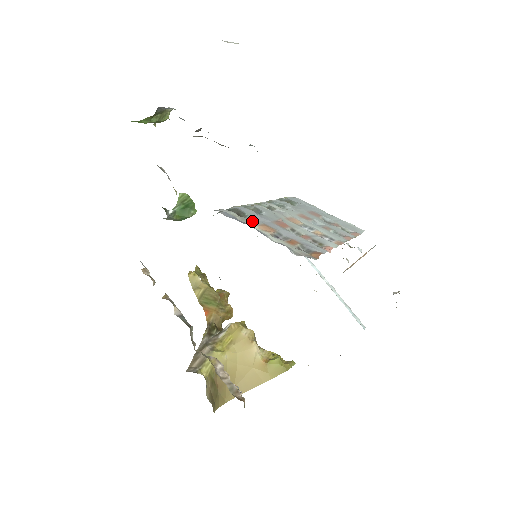
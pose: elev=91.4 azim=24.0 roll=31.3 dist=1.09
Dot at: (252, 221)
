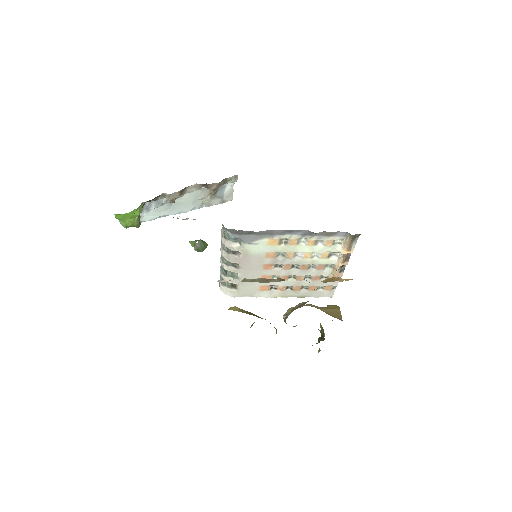
Dot at: occluded
